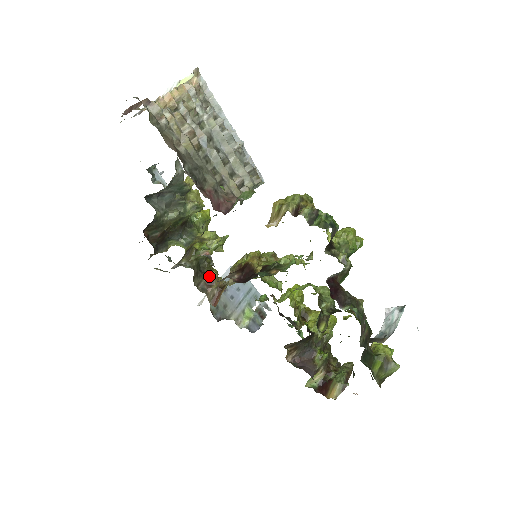
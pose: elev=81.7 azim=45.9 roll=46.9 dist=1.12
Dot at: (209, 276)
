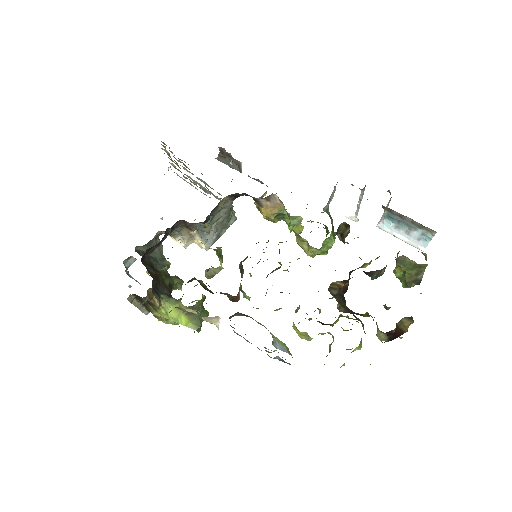
Dot at: occluded
